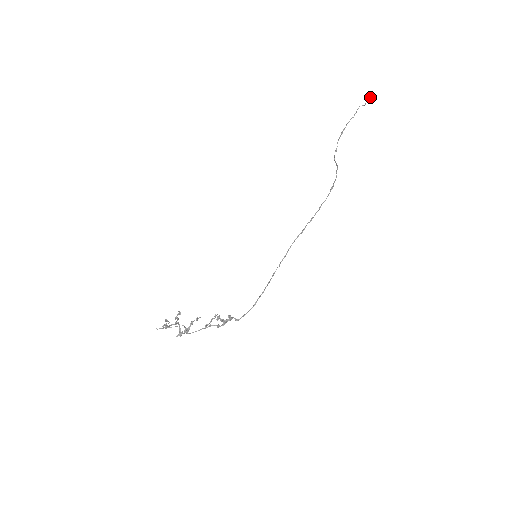
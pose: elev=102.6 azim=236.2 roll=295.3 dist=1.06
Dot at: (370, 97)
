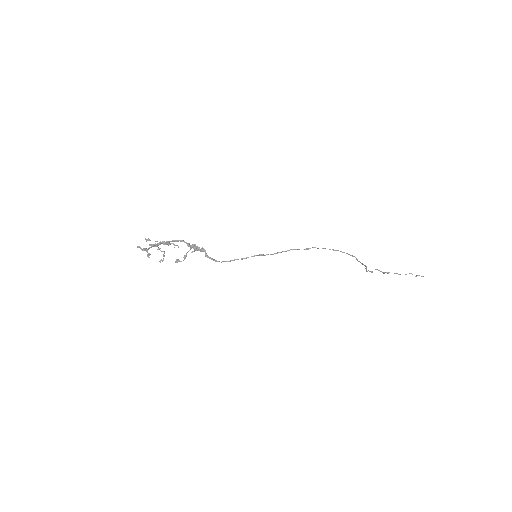
Dot at: (423, 276)
